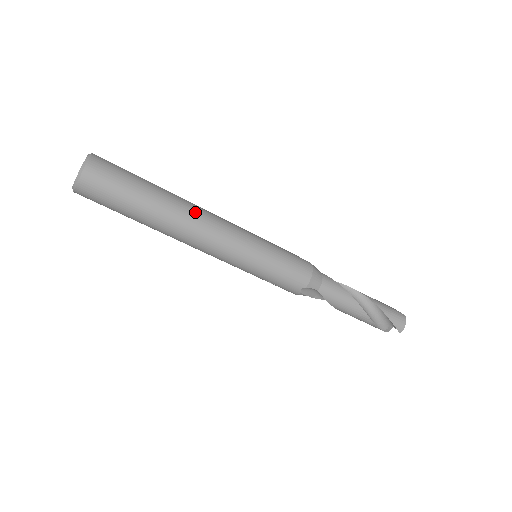
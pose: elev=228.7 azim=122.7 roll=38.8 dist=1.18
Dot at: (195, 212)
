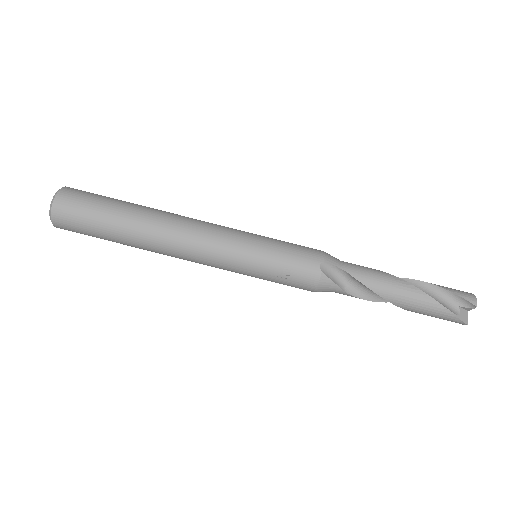
Dot at: (176, 214)
